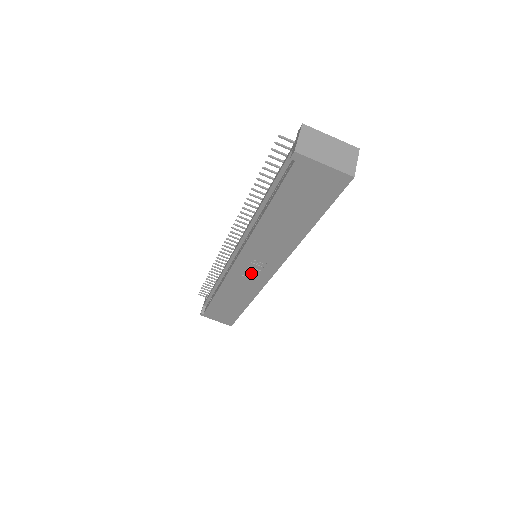
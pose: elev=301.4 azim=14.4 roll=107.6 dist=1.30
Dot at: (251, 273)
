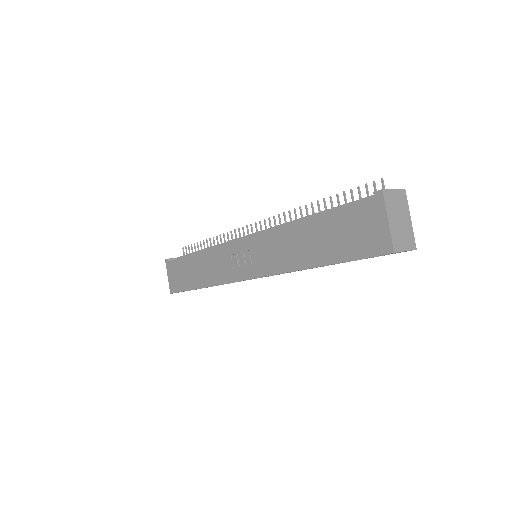
Dot at: (239, 261)
